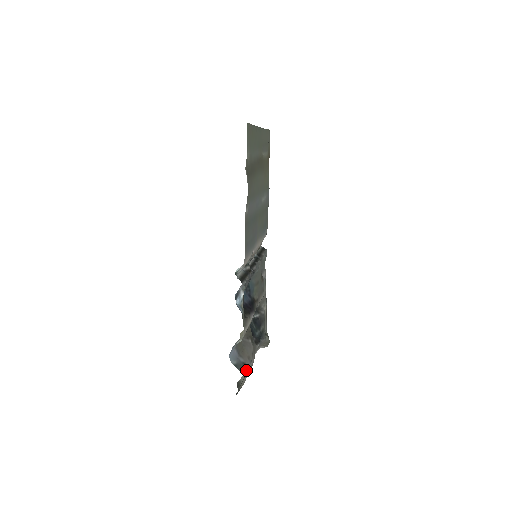
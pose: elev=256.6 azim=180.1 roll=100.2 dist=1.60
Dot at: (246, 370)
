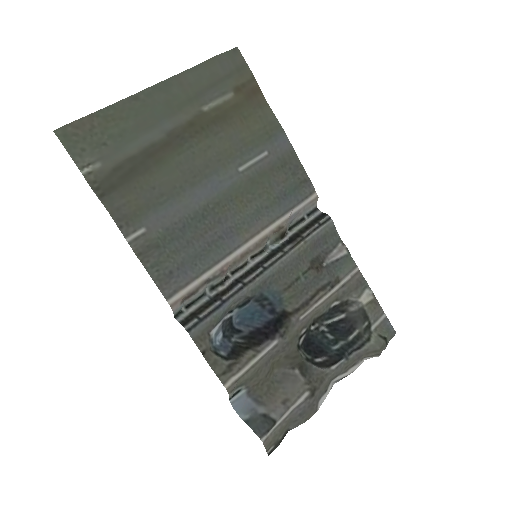
Dot at: (265, 426)
